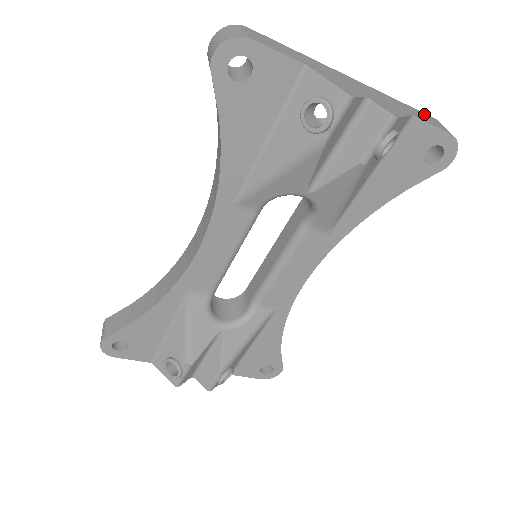
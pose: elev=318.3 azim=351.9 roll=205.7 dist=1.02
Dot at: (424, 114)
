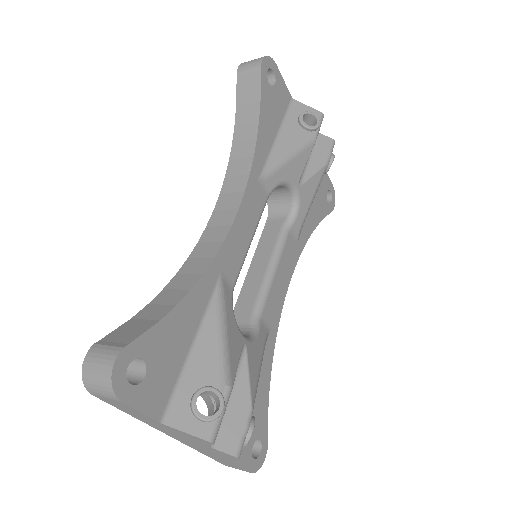
Dot at: occluded
